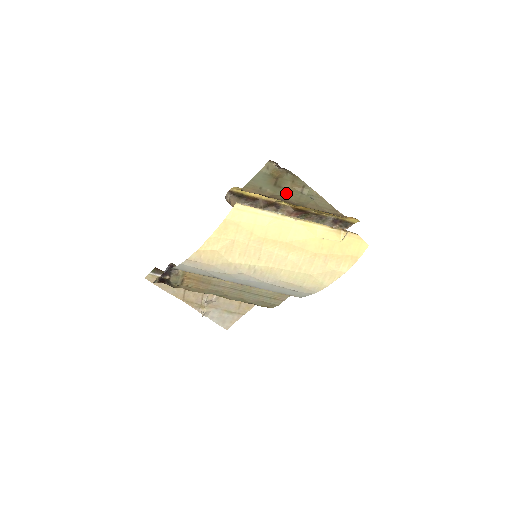
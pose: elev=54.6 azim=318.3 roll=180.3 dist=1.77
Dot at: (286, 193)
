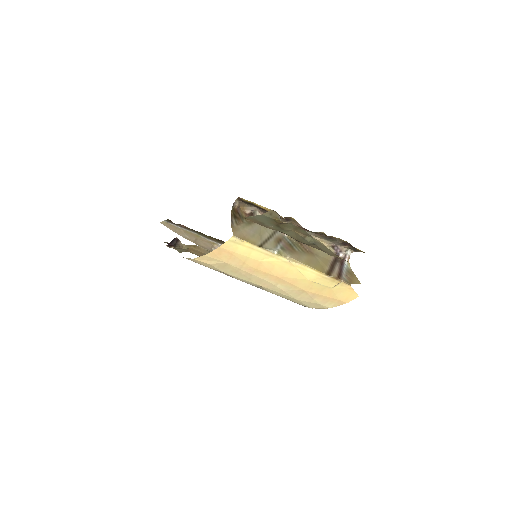
Dot at: (288, 233)
